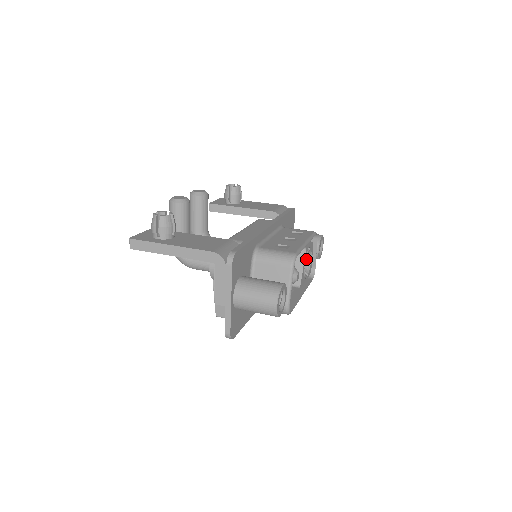
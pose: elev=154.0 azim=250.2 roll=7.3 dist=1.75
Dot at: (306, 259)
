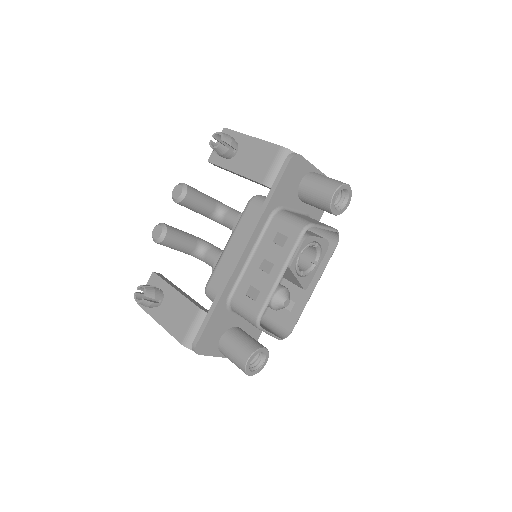
Dot at: occluded
